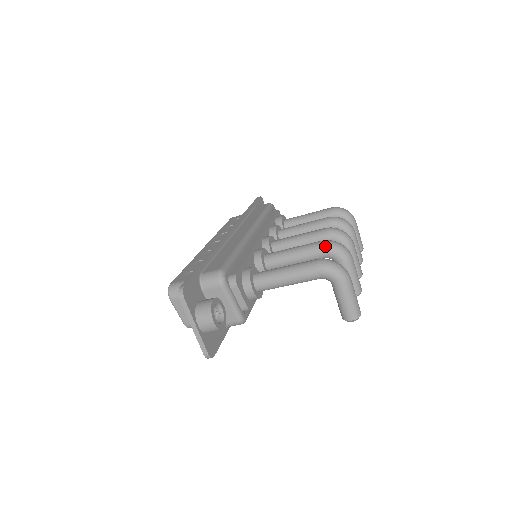
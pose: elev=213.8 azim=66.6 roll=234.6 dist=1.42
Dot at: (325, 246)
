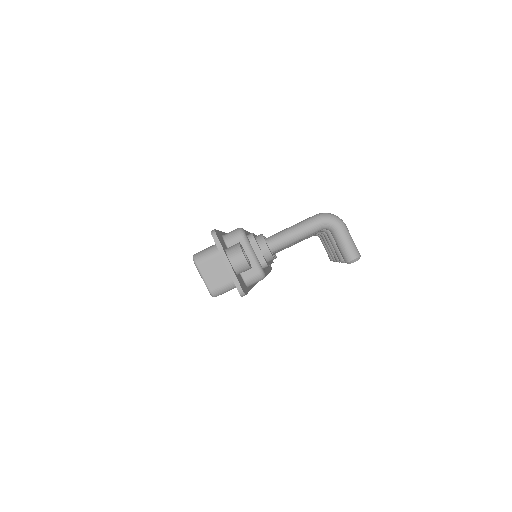
Dot at: occluded
